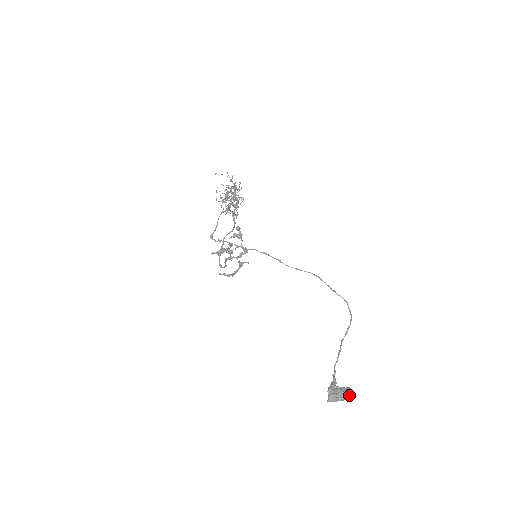
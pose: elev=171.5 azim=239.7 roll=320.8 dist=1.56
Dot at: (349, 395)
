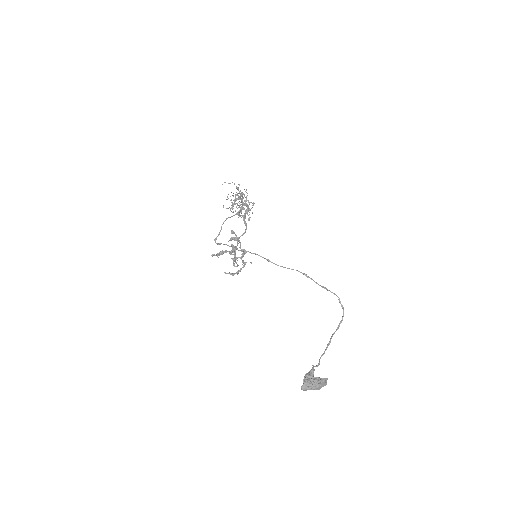
Dot at: (325, 385)
